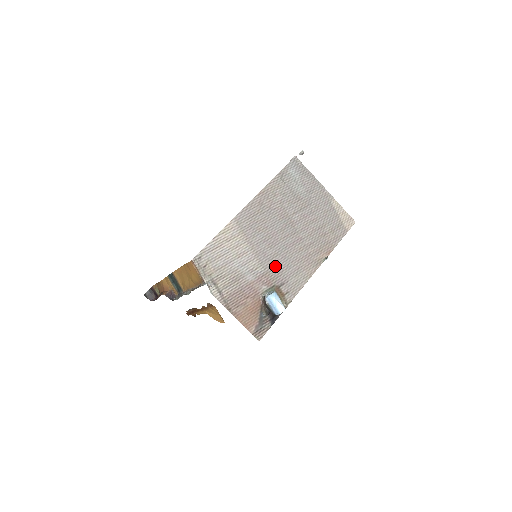
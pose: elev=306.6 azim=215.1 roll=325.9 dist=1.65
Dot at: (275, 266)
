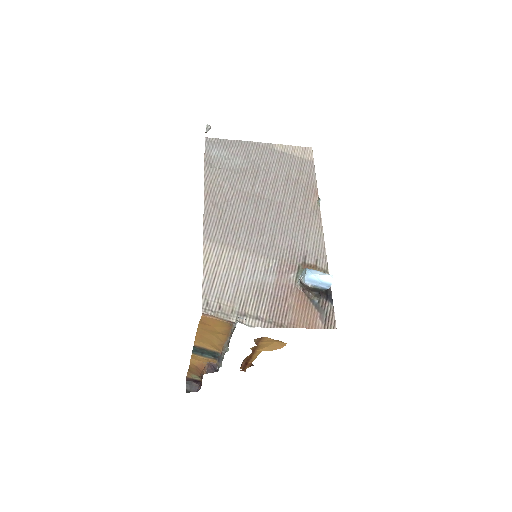
Dot at: (282, 248)
